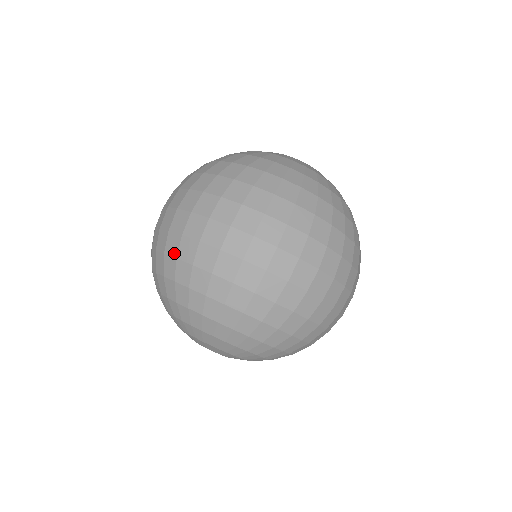
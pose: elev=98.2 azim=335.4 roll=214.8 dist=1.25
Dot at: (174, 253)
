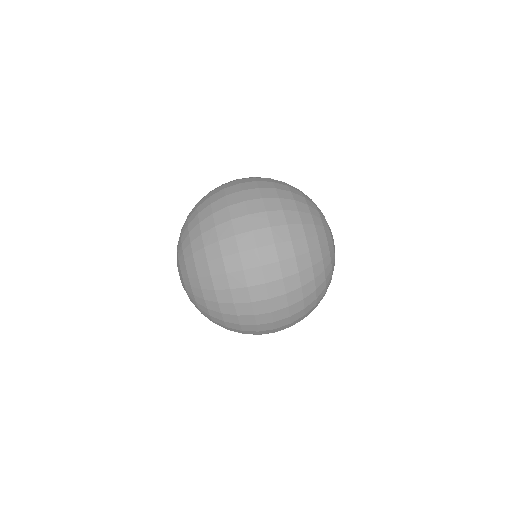
Dot at: (217, 222)
